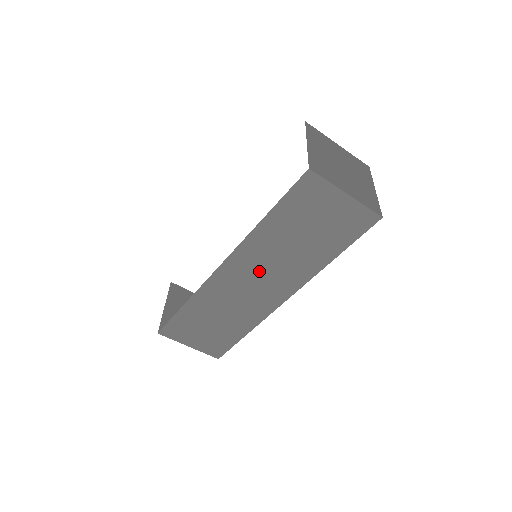
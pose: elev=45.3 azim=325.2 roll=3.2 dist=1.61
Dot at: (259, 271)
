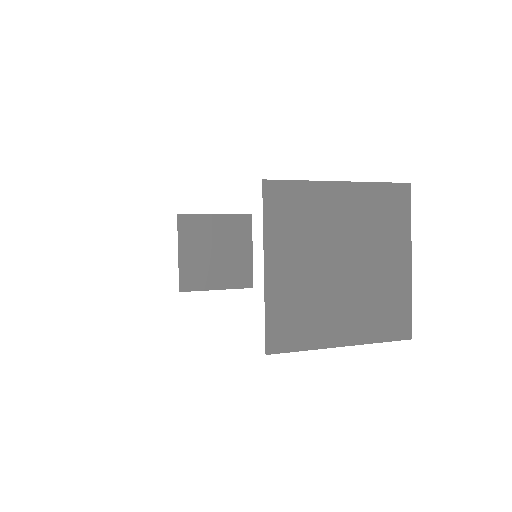
Dot at: occluded
